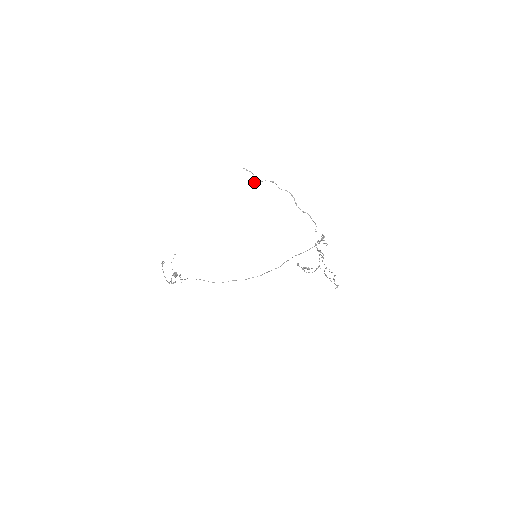
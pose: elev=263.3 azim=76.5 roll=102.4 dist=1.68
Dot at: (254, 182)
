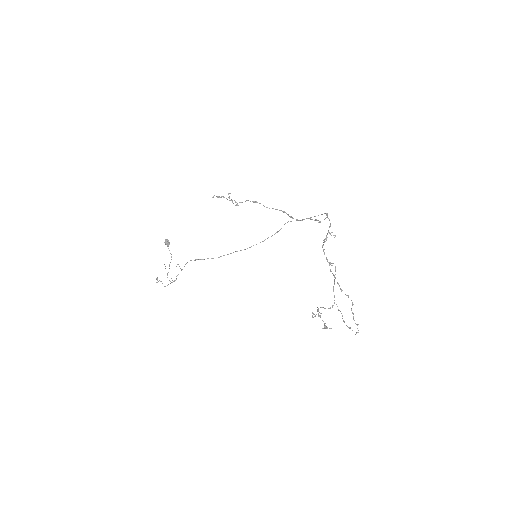
Dot at: occluded
